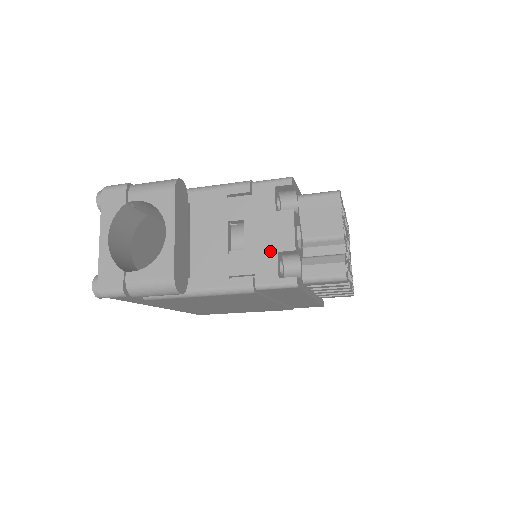
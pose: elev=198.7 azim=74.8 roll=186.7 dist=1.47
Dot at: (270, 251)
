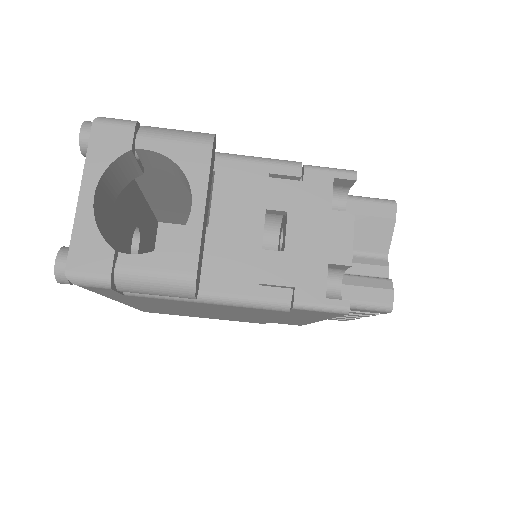
Dot at: (319, 260)
